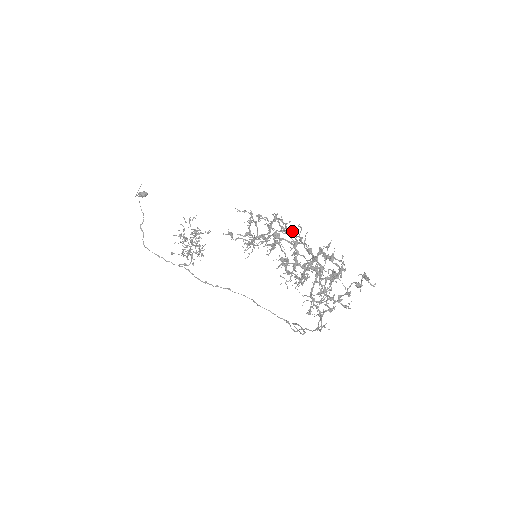
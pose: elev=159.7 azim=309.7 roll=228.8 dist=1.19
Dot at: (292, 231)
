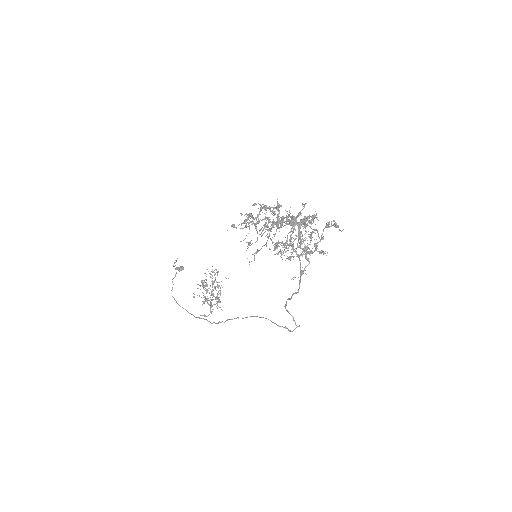
Dot at: (277, 205)
